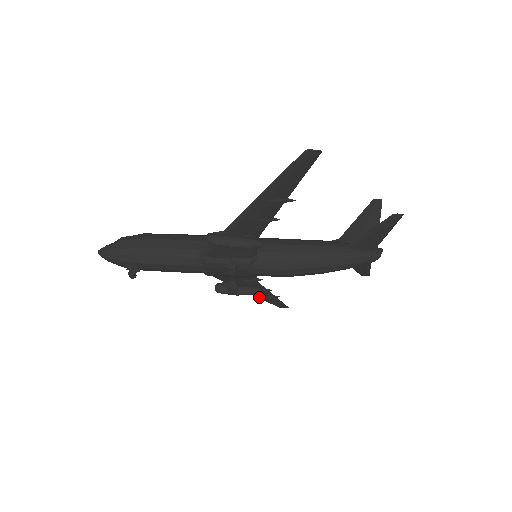
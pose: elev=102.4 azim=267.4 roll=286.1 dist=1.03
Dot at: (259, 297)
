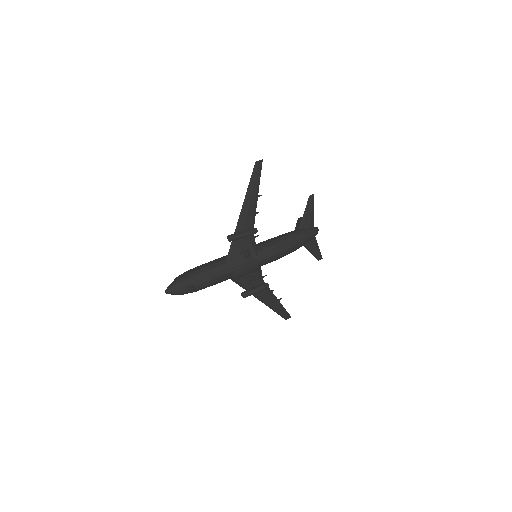
Dot at: (269, 305)
